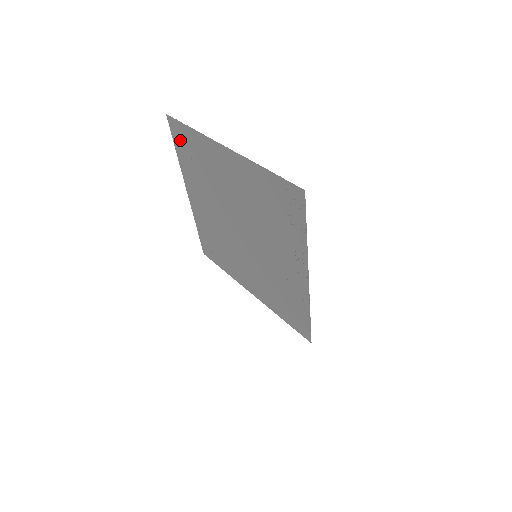
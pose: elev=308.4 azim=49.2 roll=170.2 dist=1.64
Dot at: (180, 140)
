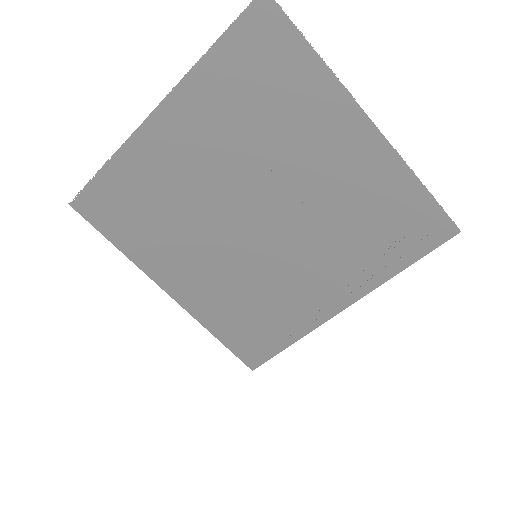
Dot at: (255, 43)
